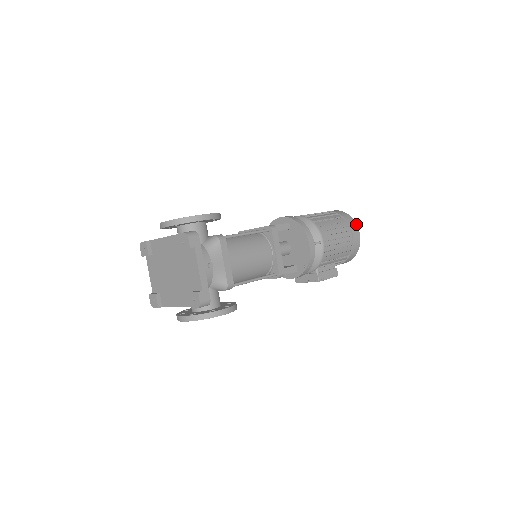
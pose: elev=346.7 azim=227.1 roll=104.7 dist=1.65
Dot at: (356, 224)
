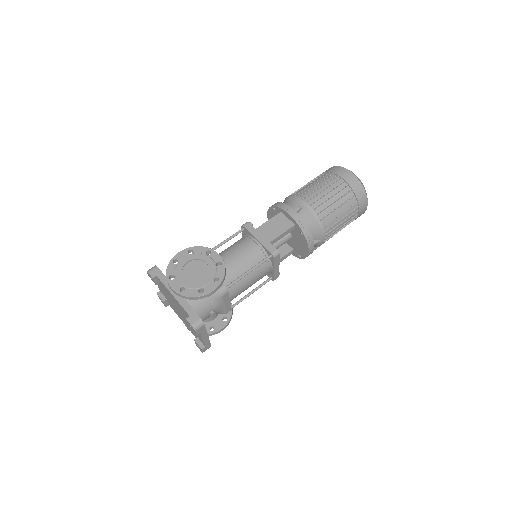
Dot at: (367, 200)
